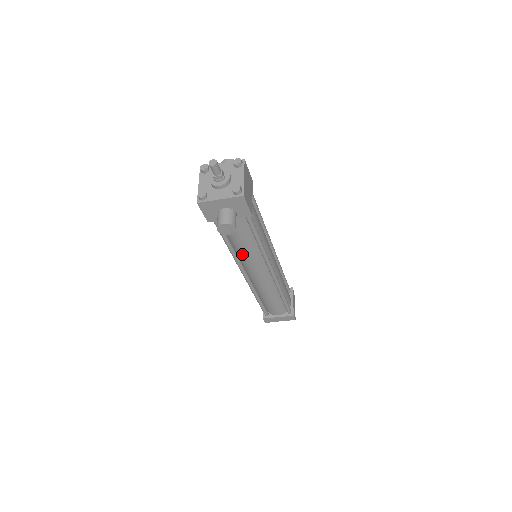
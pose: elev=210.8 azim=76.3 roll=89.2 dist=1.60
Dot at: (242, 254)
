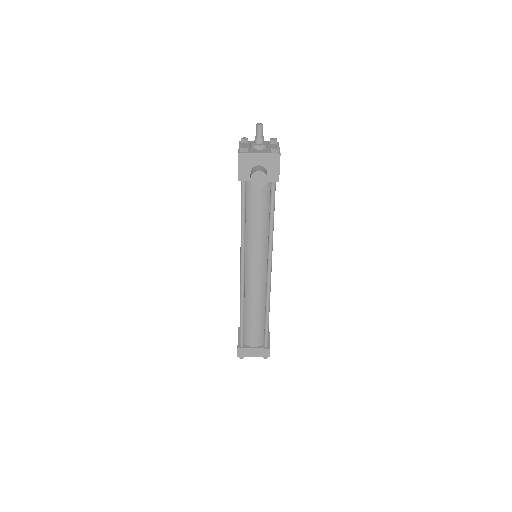
Dot at: (251, 237)
